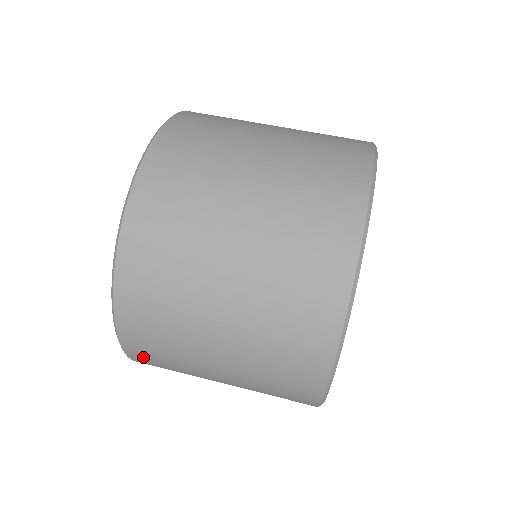
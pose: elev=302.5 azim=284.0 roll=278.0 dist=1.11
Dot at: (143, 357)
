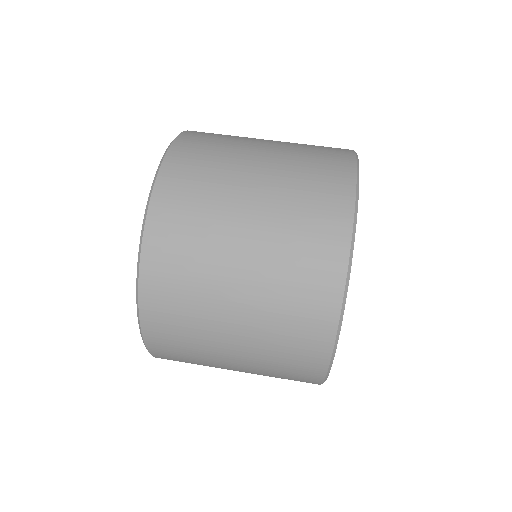
Dot at: occluded
